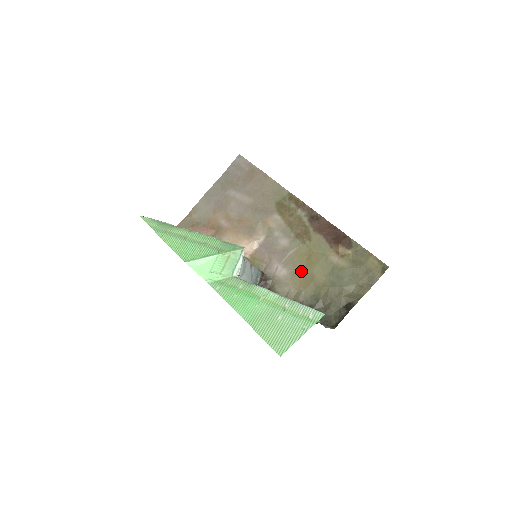
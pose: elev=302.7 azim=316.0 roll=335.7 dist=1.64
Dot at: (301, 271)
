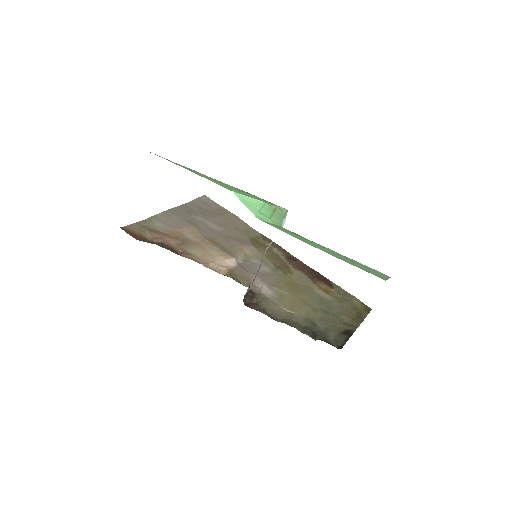
Dot at: (289, 295)
